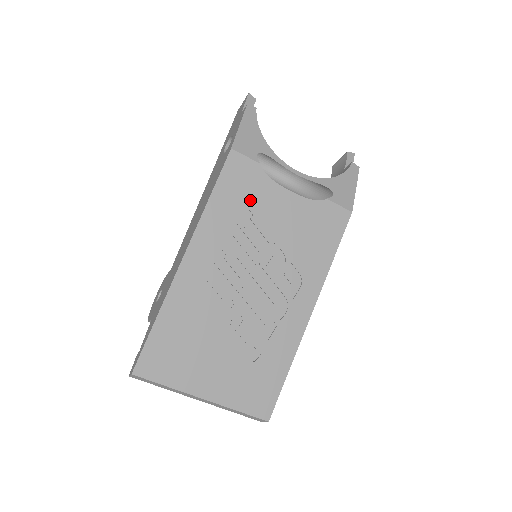
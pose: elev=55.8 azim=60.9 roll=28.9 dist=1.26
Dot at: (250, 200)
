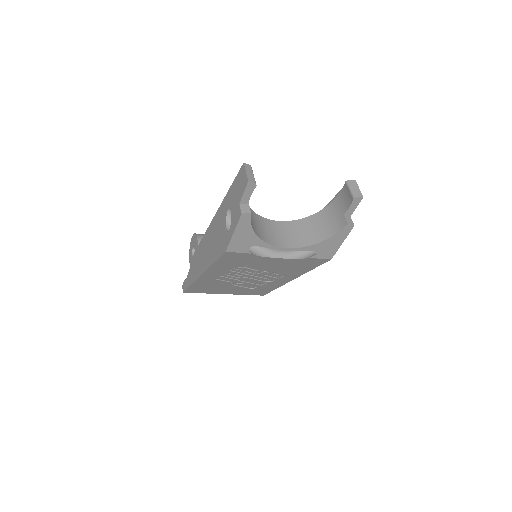
Dot at: (245, 262)
